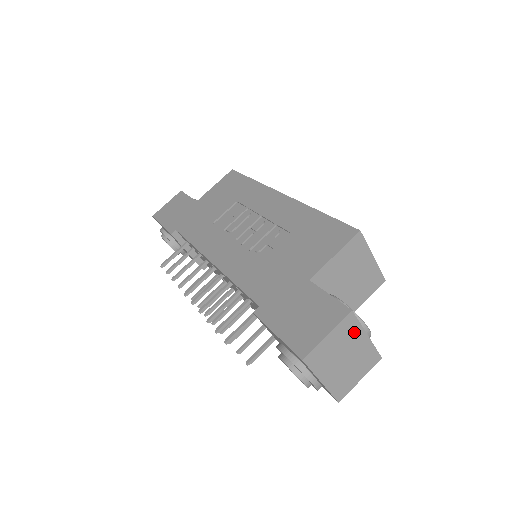
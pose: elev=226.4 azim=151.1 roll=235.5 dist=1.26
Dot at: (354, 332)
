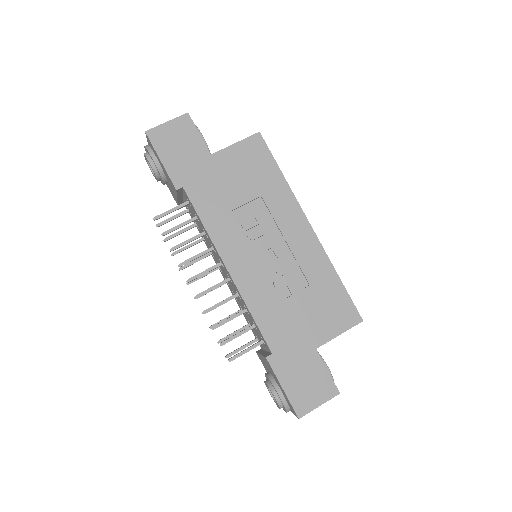
Dot at: occluded
